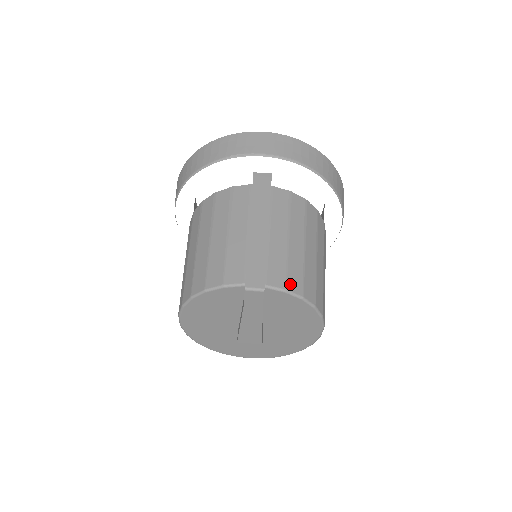
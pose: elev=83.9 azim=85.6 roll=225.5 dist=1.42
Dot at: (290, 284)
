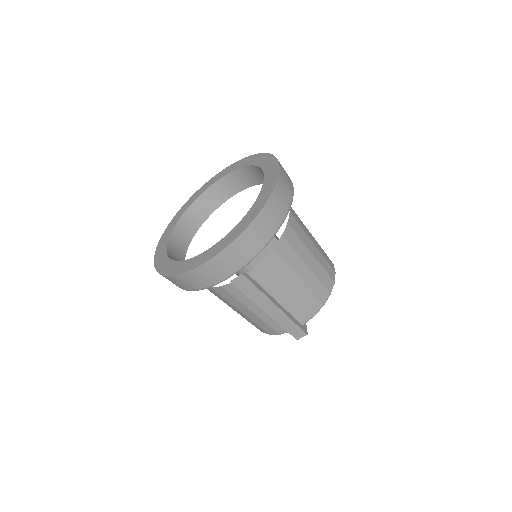
Dot at: (313, 311)
